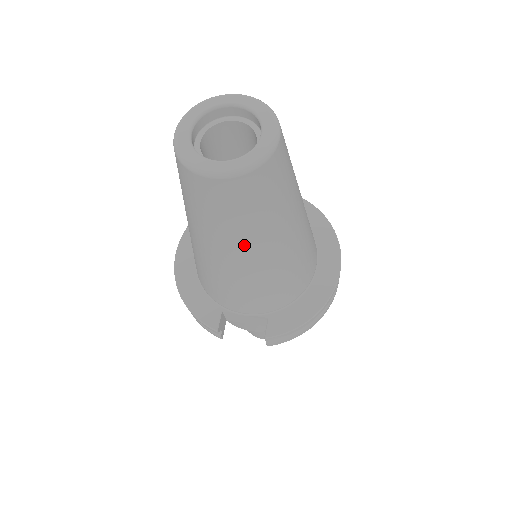
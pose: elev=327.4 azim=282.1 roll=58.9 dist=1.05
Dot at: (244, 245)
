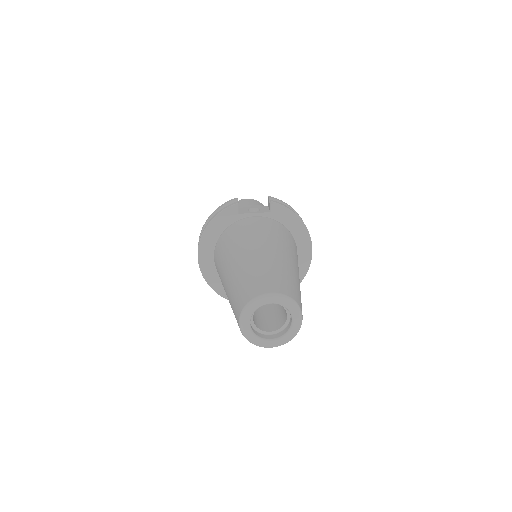
Dot at: occluded
